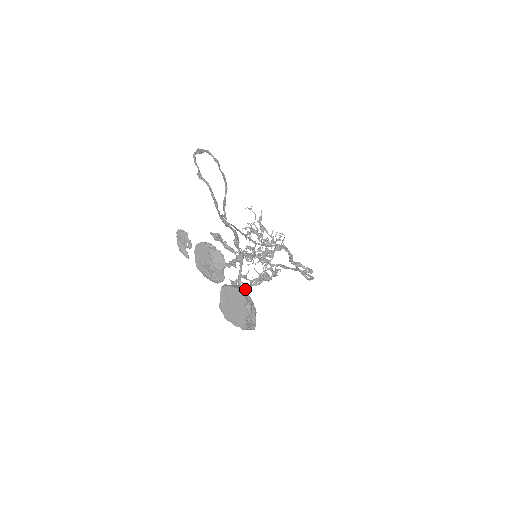
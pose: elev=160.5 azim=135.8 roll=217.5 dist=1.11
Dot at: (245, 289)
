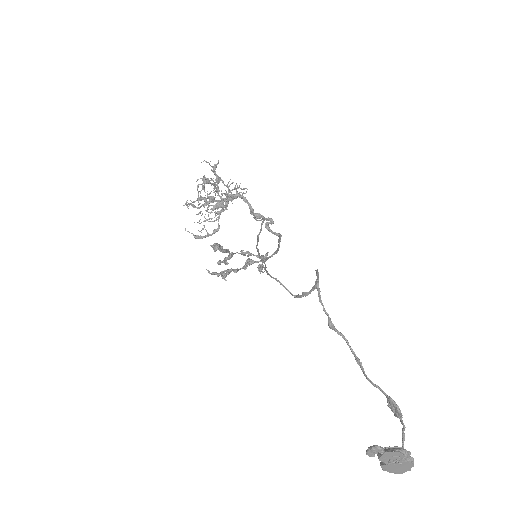
Dot at: occluded
